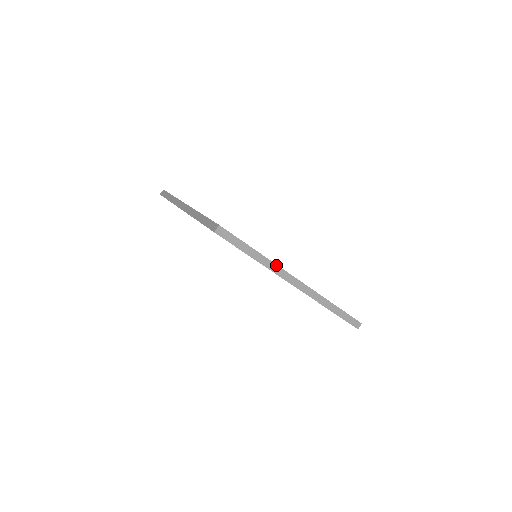
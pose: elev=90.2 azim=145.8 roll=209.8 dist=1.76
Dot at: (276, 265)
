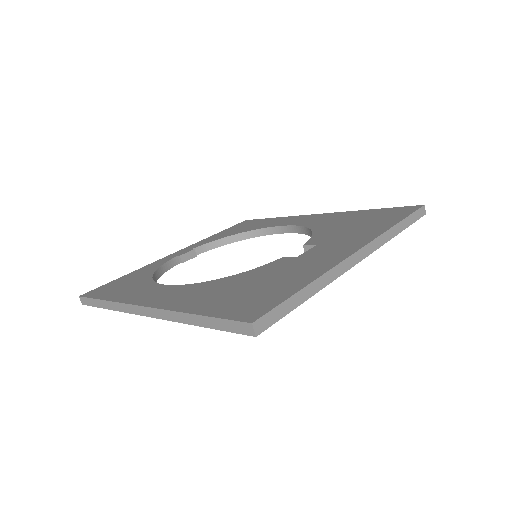
Dot at: (331, 270)
